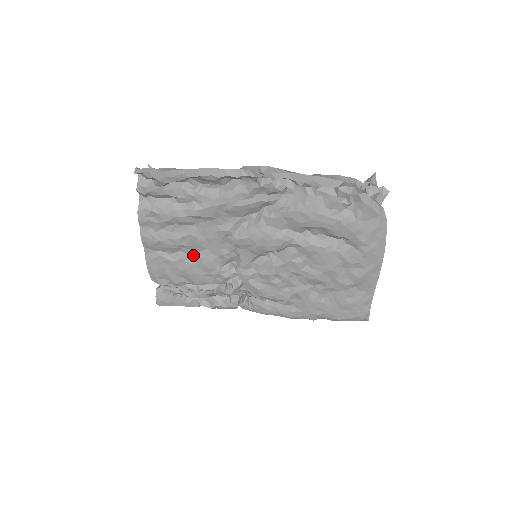
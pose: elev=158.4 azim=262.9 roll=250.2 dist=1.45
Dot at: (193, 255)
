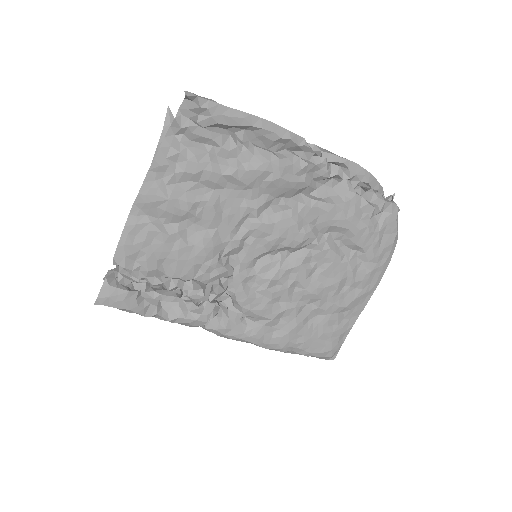
Dot at: (194, 233)
